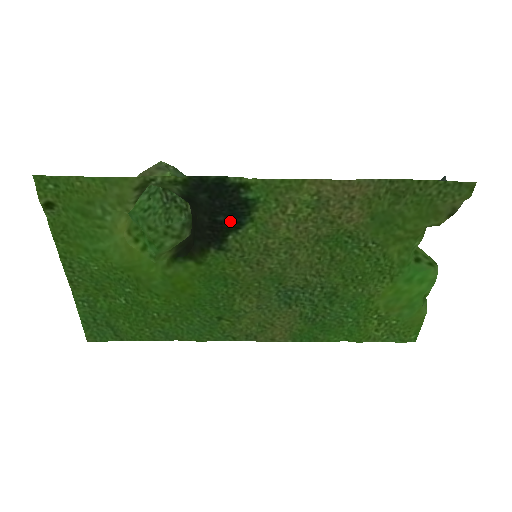
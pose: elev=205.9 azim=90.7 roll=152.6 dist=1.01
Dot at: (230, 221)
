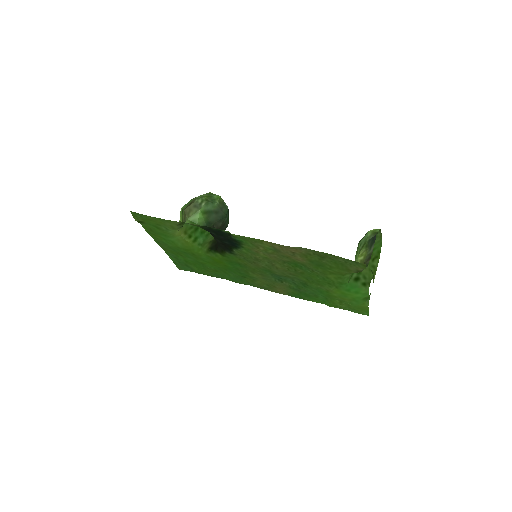
Dot at: (232, 245)
